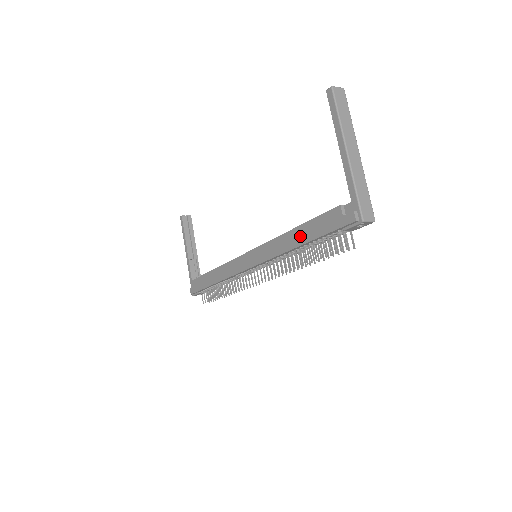
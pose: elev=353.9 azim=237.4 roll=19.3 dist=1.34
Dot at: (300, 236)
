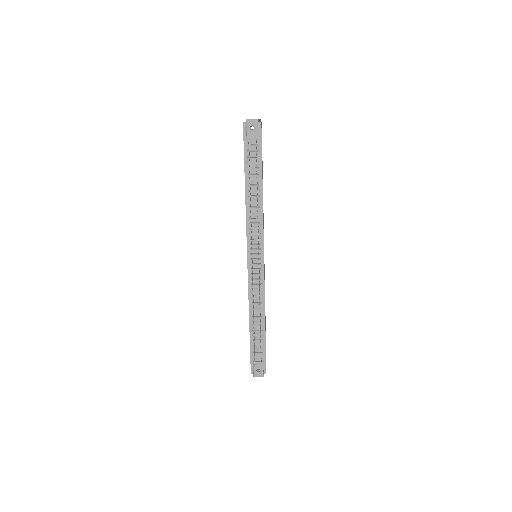
Dot at: occluded
